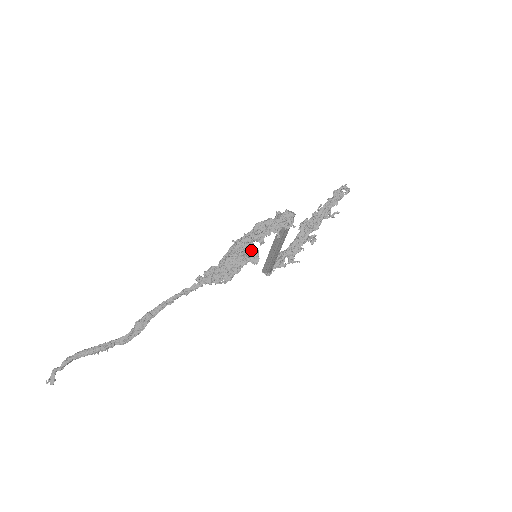
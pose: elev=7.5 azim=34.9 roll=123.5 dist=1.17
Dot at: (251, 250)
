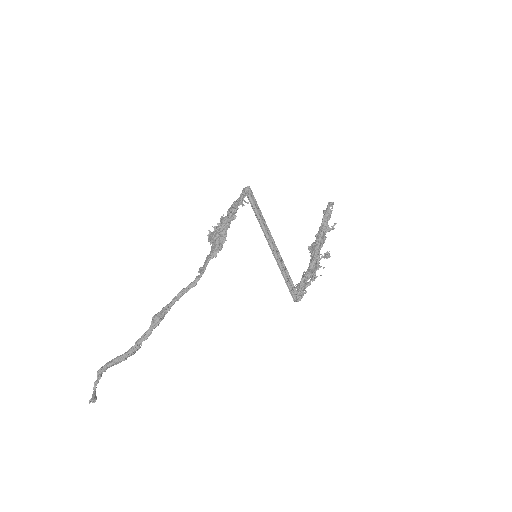
Dot at: (223, 219)
